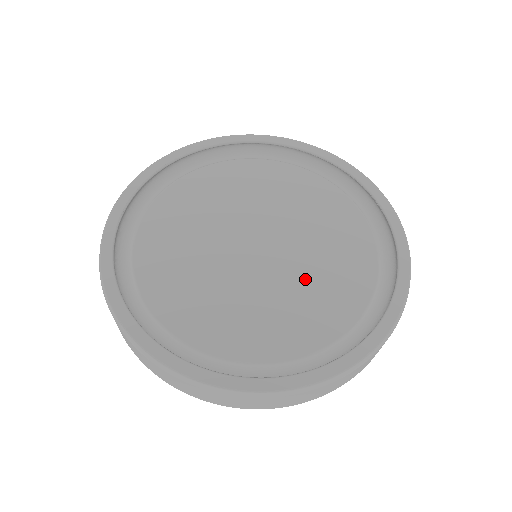
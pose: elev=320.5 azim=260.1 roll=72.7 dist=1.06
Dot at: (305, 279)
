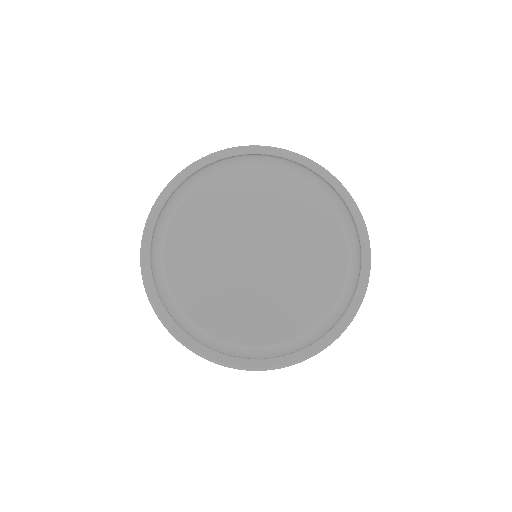
Dot at: (301, 254)
